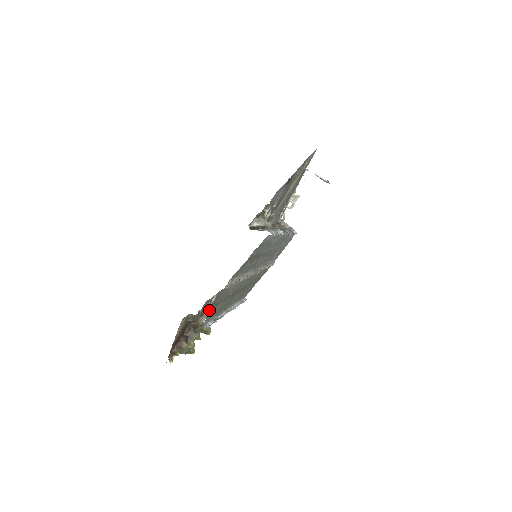
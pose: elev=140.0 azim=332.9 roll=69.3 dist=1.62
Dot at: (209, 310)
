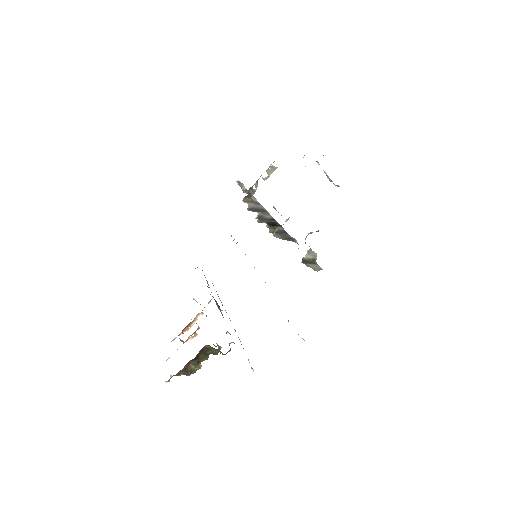
Dot at: (226, 332)
